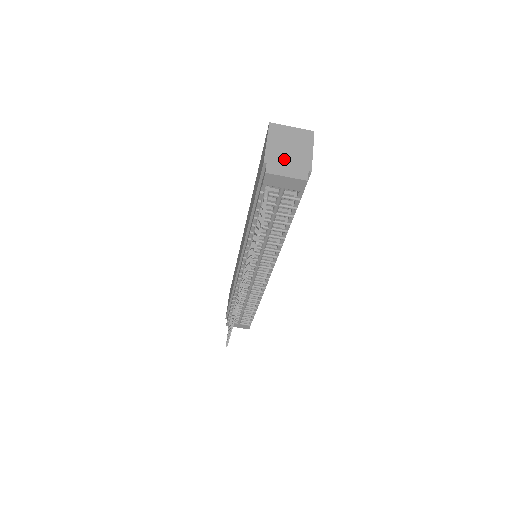
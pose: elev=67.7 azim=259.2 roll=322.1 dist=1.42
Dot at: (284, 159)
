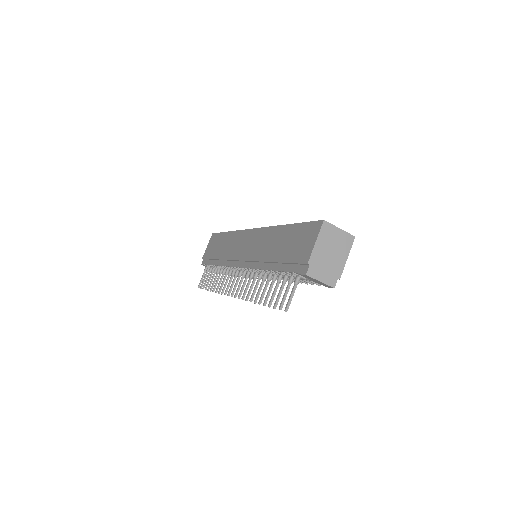
Dot at: (324, 263)
